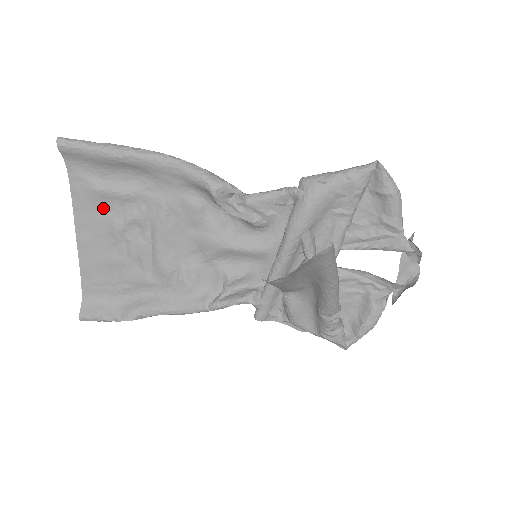
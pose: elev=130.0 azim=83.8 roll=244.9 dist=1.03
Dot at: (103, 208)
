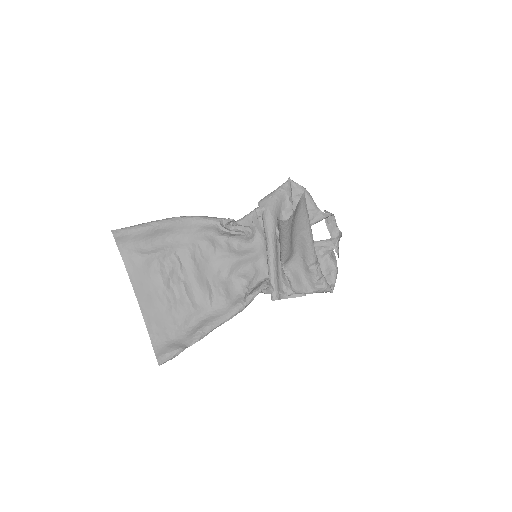
Dot at: (150, 269)
